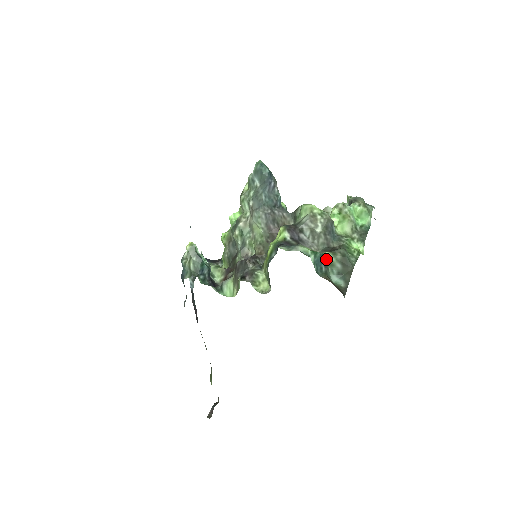
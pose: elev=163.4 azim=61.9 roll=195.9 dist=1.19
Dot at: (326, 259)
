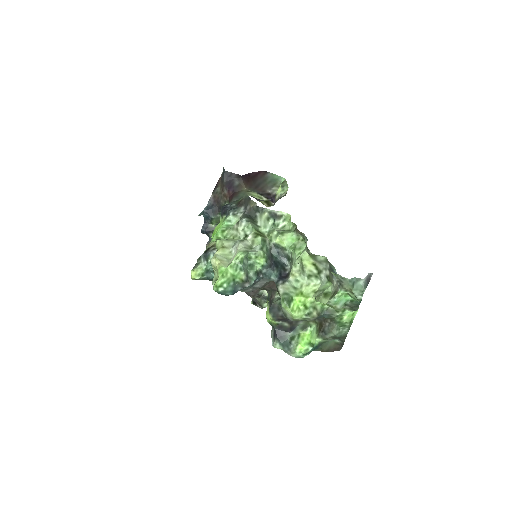
Dot at: (319, 344)
